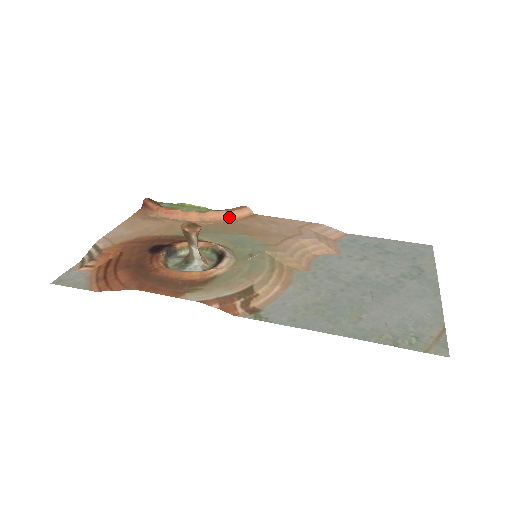
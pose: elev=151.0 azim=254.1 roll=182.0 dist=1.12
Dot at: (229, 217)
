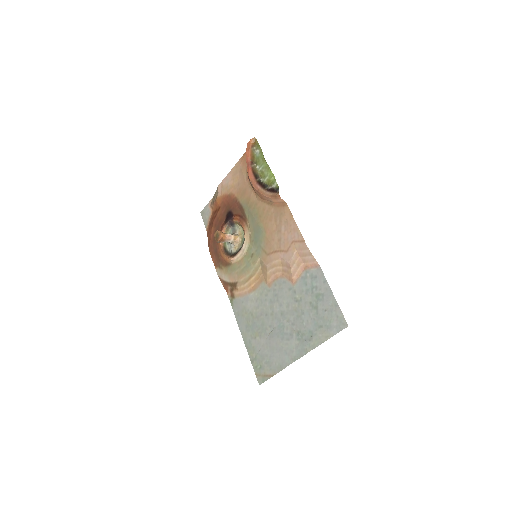
Dot at: (269, 201)
